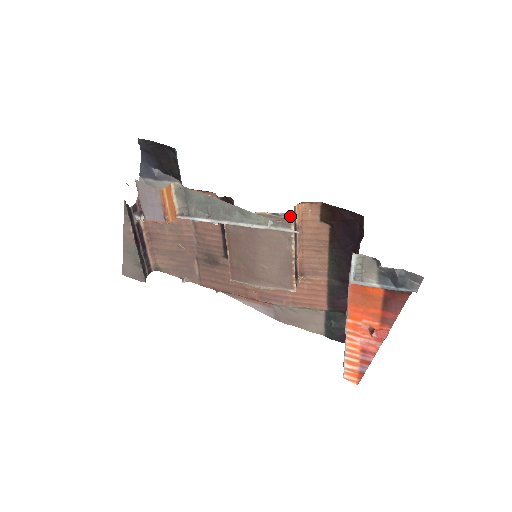
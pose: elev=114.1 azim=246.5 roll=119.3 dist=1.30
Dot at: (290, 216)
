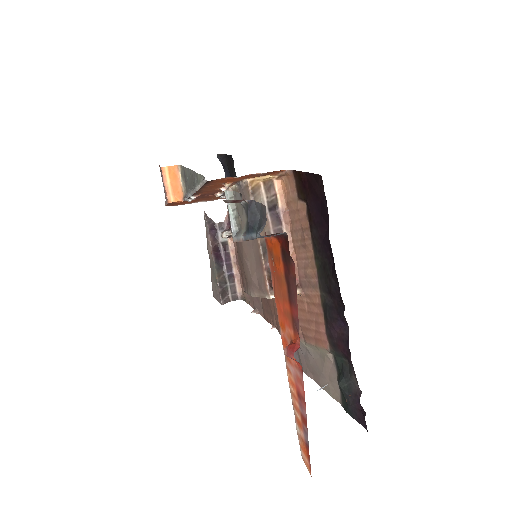
Dot at: (247, 184)
